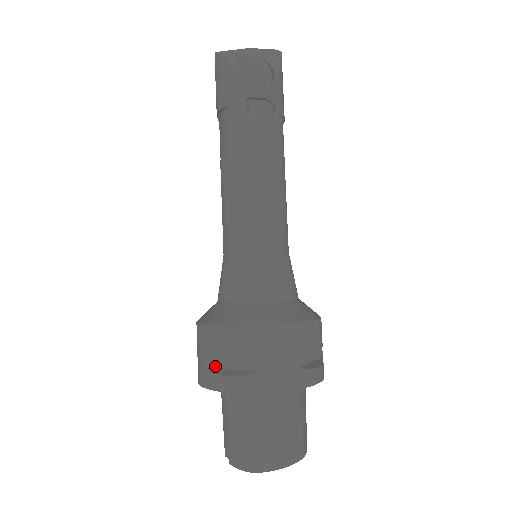
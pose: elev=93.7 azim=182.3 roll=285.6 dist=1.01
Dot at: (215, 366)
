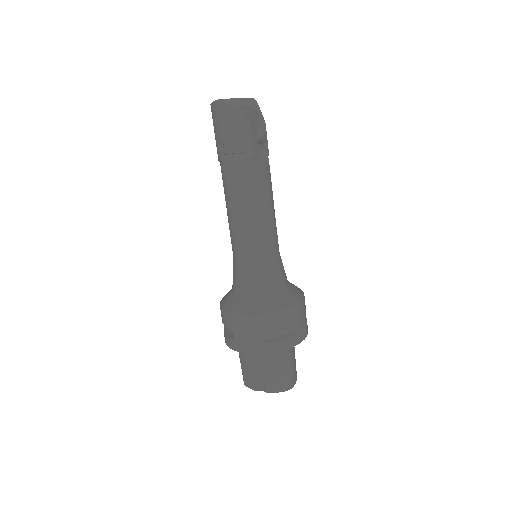
Dot at: (266, 338)
